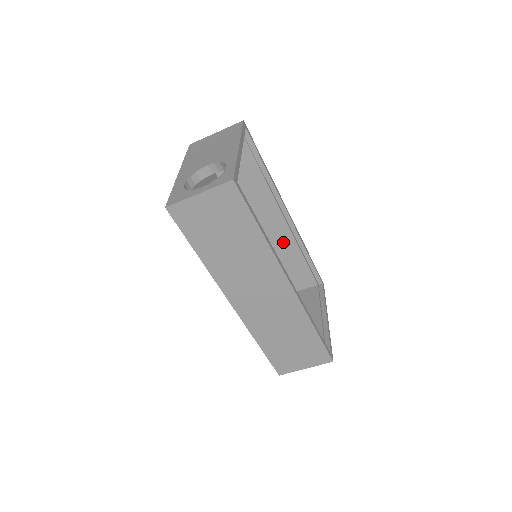
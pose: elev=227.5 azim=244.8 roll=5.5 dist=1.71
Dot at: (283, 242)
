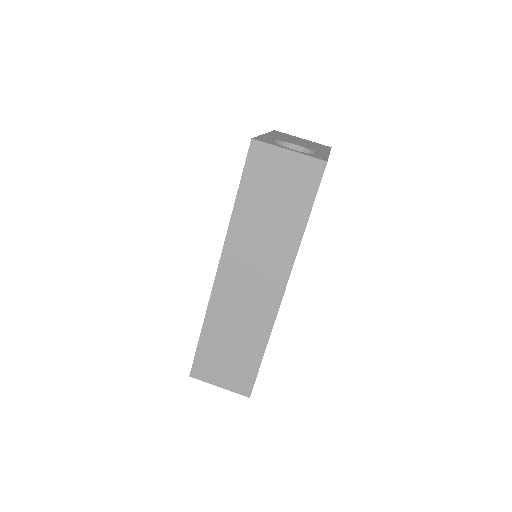
Dot at: occluded
